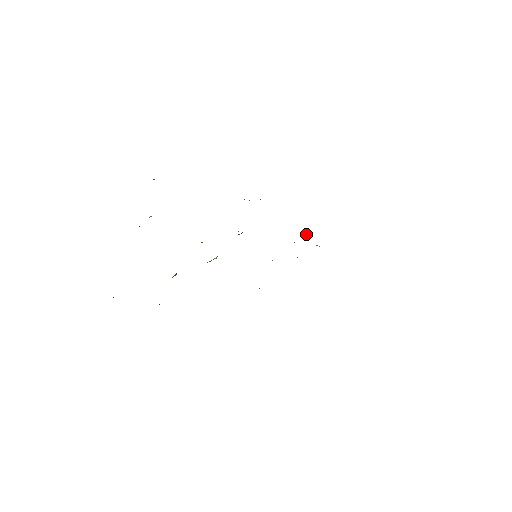
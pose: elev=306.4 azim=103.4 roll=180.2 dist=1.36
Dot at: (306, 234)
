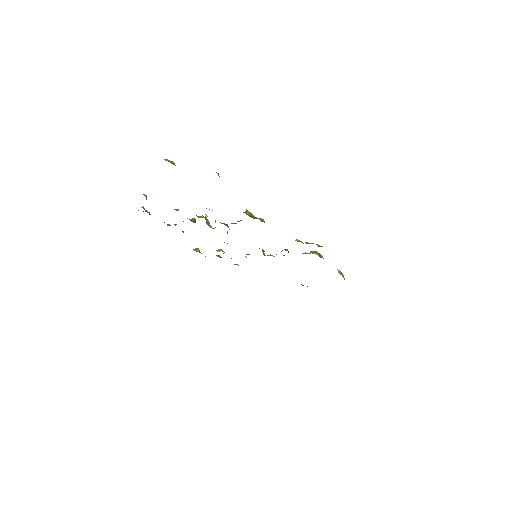
Dot at: occluded
